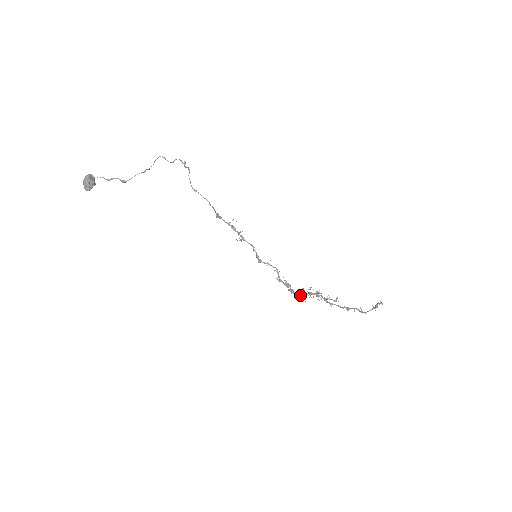
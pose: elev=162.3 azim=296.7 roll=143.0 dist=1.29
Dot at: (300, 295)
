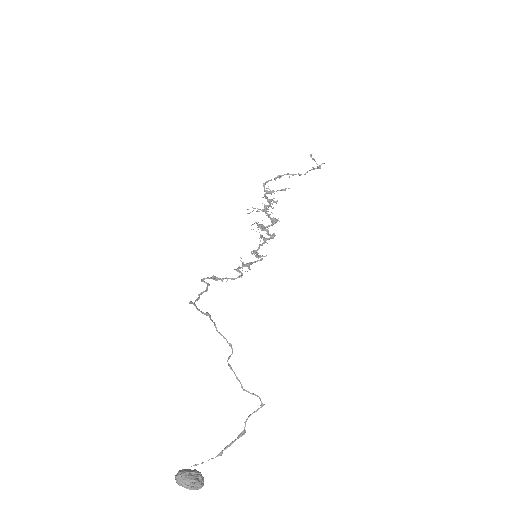
Dot at: occluded
